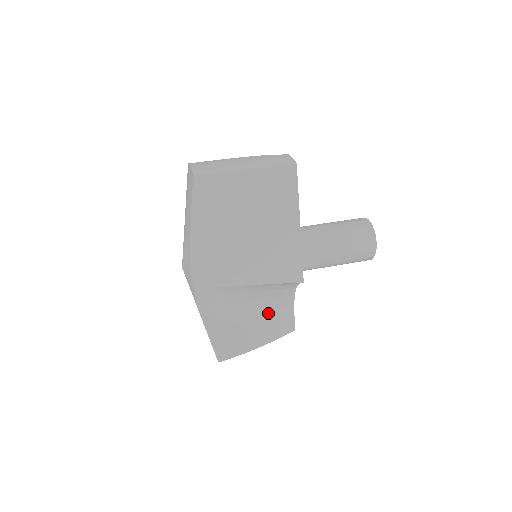
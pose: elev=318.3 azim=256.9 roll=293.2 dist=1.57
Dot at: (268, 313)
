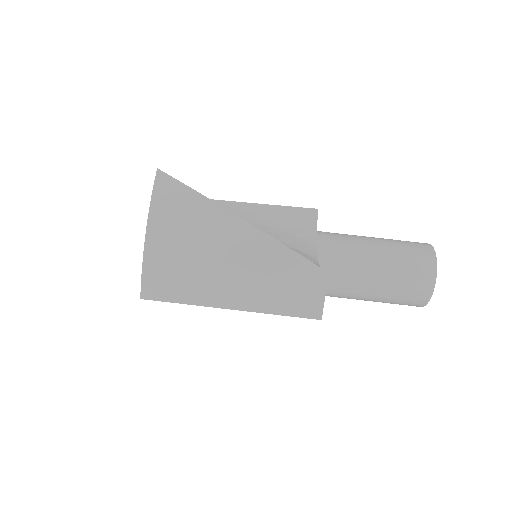
Dot at: occluded
